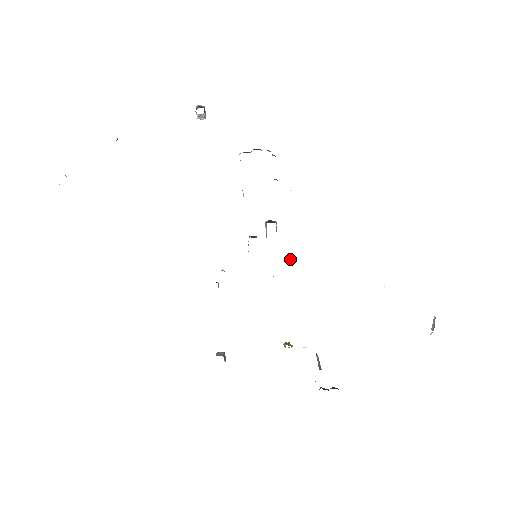
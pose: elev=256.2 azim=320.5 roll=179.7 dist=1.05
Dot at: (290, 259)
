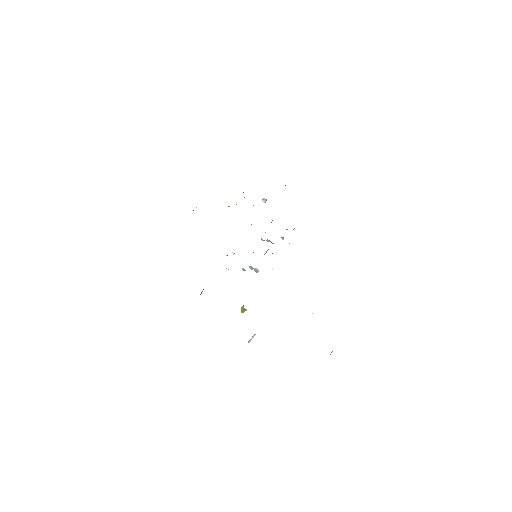
Dot at: (272, 268)
